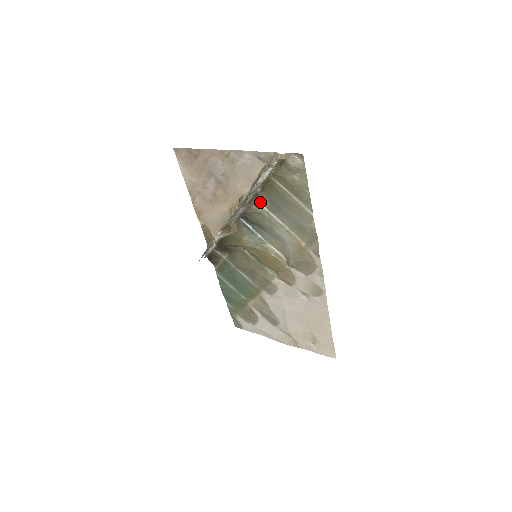
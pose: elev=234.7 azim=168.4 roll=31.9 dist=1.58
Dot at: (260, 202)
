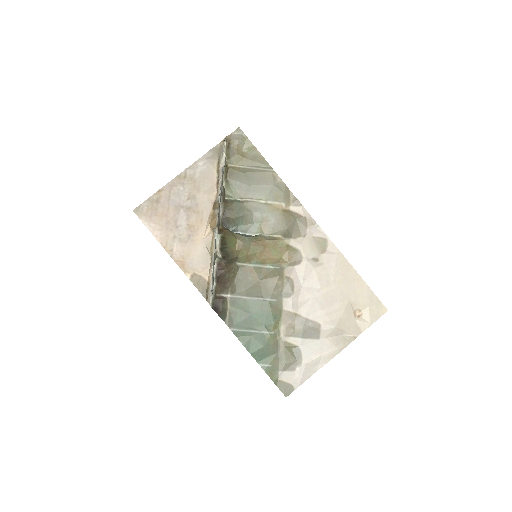
Dot at: (230, 198)
